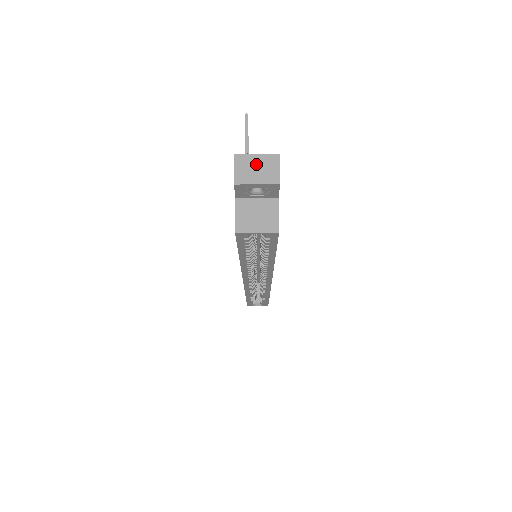
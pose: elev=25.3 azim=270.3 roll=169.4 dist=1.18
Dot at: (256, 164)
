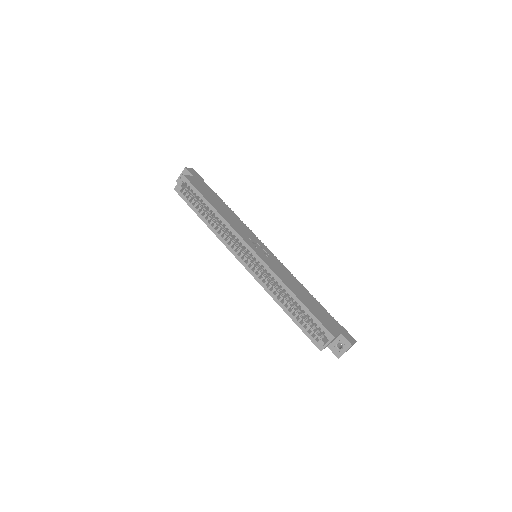
Dot at: occluded
